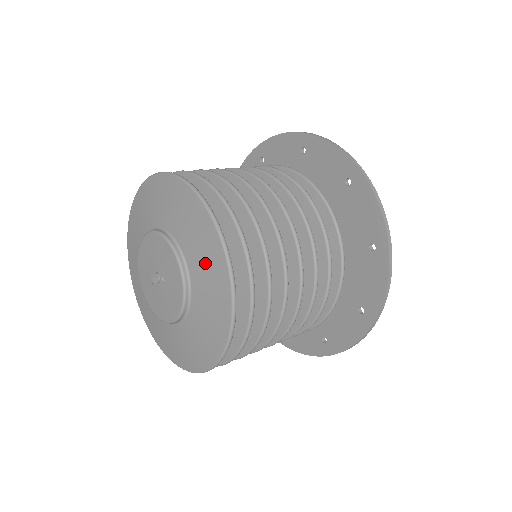
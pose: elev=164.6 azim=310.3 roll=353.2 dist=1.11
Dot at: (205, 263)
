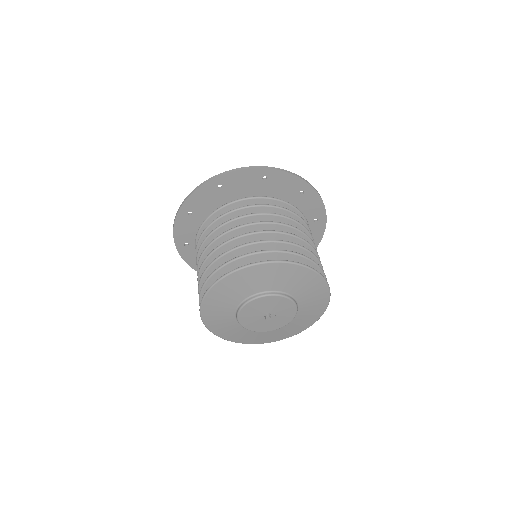
Dot at: (312, 295)
